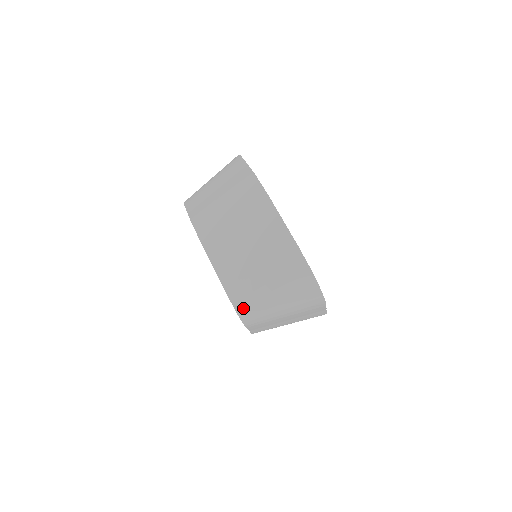
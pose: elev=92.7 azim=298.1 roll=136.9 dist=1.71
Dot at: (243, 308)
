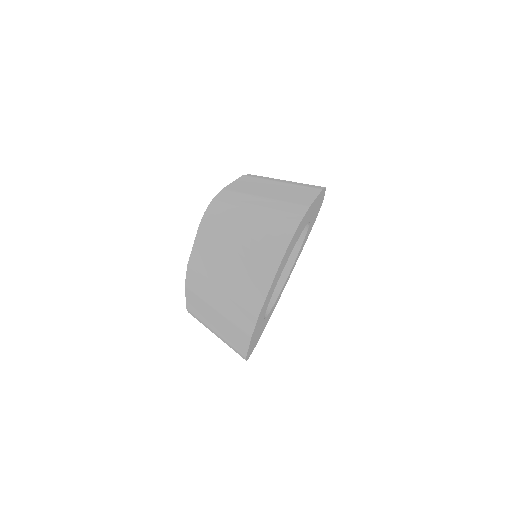
Dot at: (219, 204)
